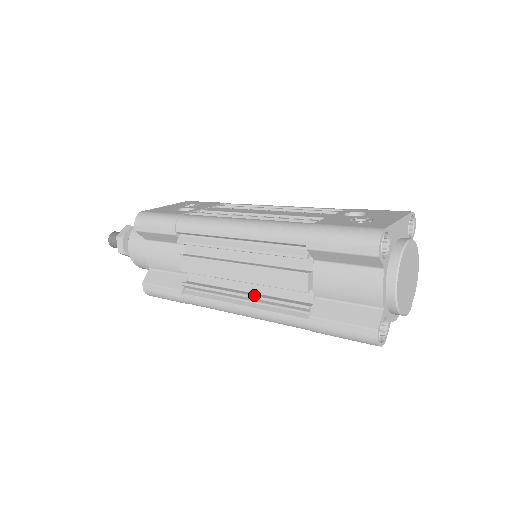
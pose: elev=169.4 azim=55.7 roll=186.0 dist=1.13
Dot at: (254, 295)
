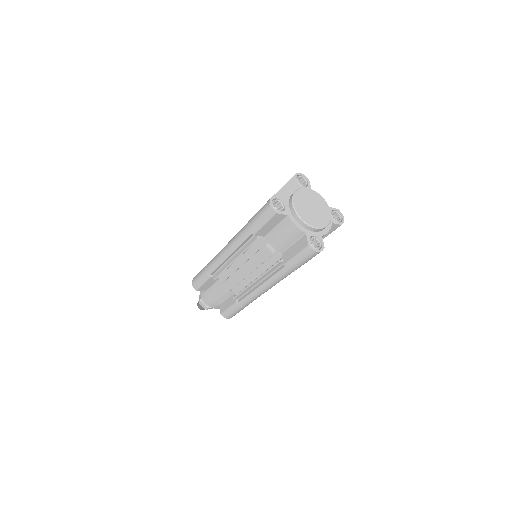
Dot at: (259, 276)
